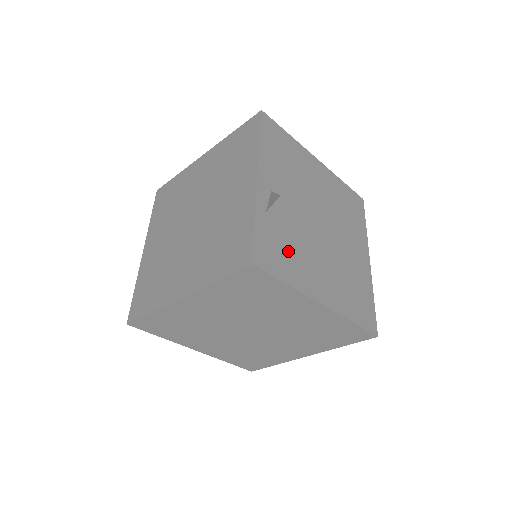
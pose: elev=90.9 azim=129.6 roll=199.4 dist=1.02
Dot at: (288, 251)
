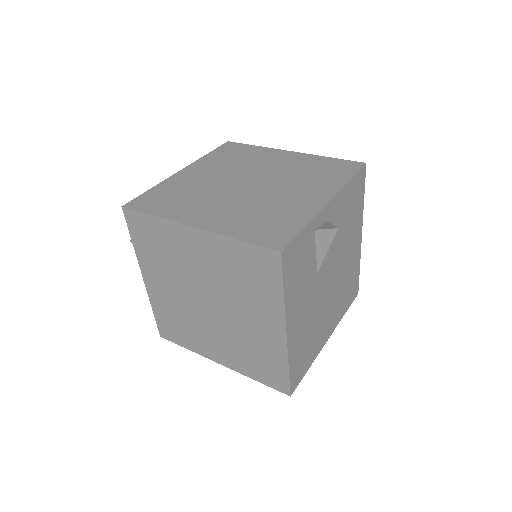
Dot at: (302, 271)
